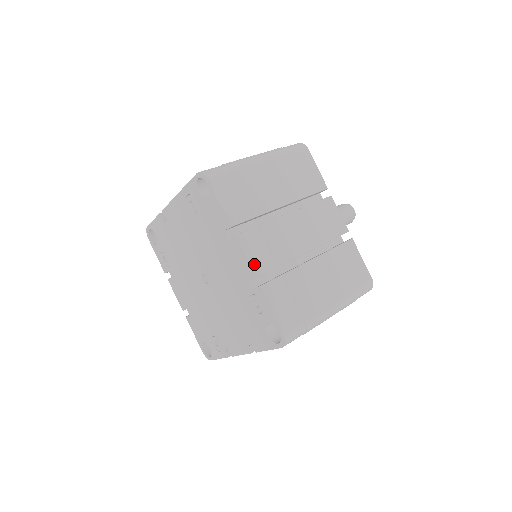
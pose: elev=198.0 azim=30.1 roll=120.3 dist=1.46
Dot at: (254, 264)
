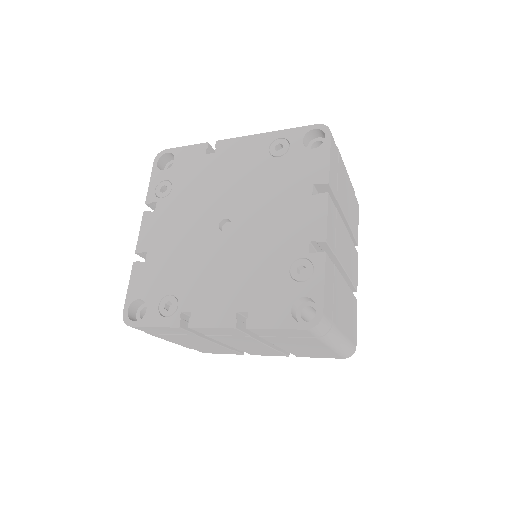
Dot at: (328, 230)
